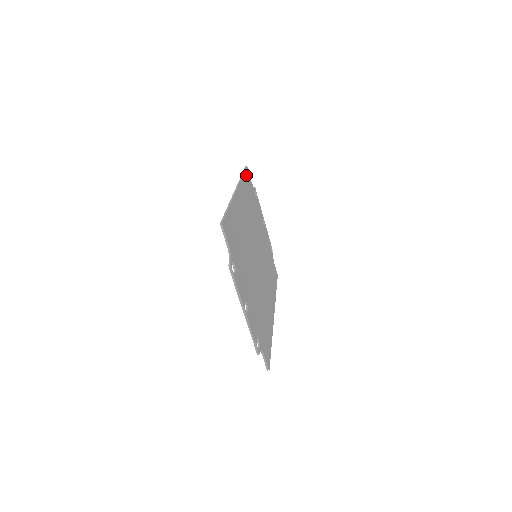
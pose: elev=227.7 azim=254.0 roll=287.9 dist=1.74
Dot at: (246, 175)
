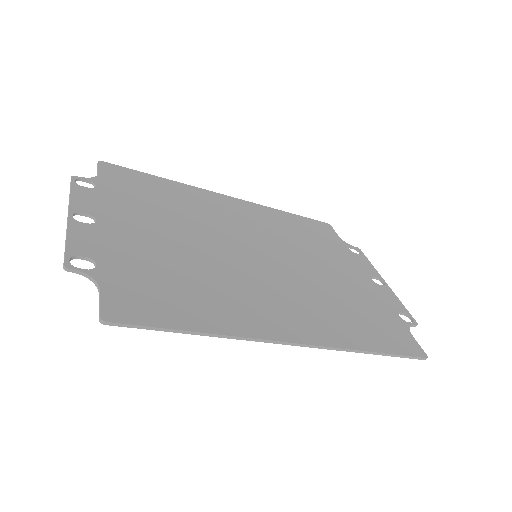
Dot at: (311, 222)
